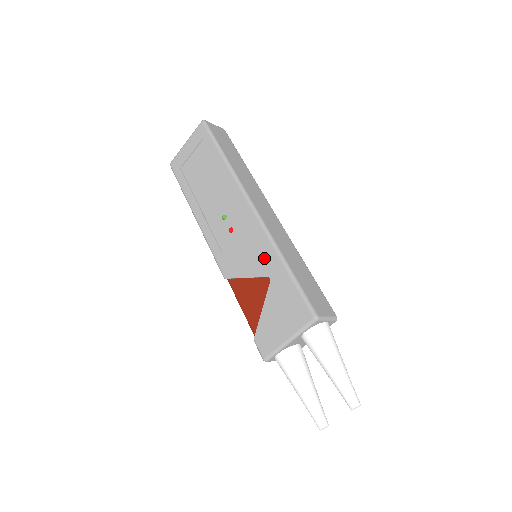
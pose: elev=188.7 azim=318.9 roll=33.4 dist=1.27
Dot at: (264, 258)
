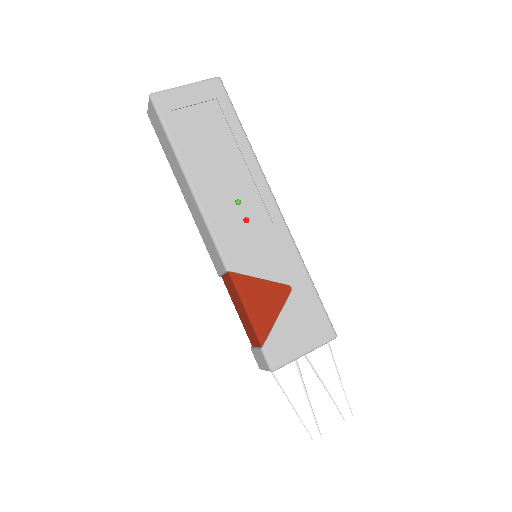
Dot at: (288, 265)
